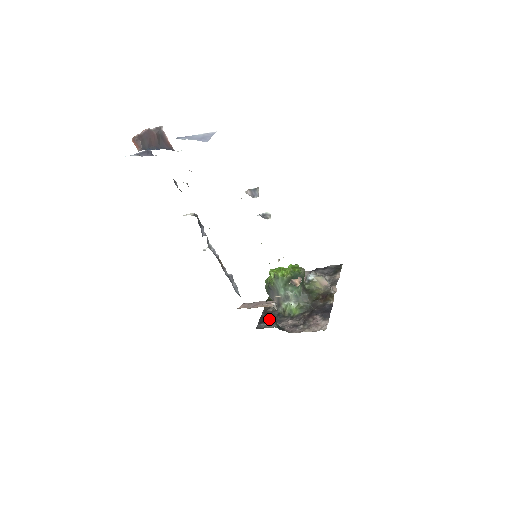
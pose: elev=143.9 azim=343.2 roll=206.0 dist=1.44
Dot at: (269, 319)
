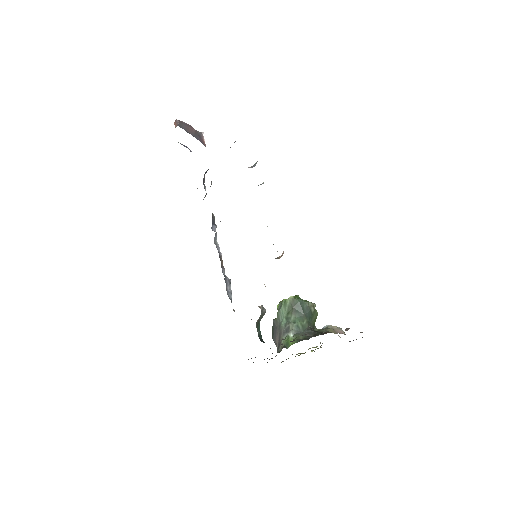
Dot at: occluded
